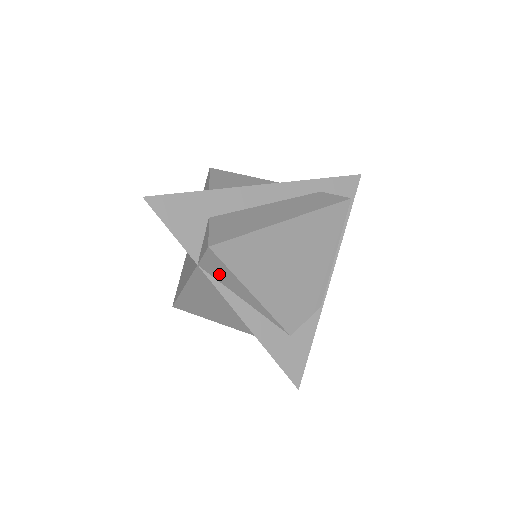
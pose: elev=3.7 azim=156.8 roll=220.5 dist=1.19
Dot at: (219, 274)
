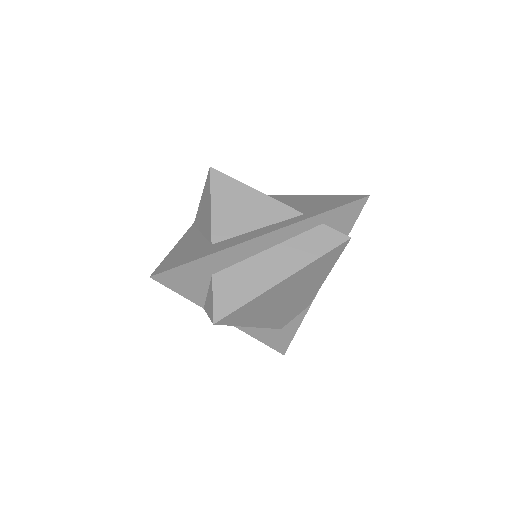
Dot at: occluded
